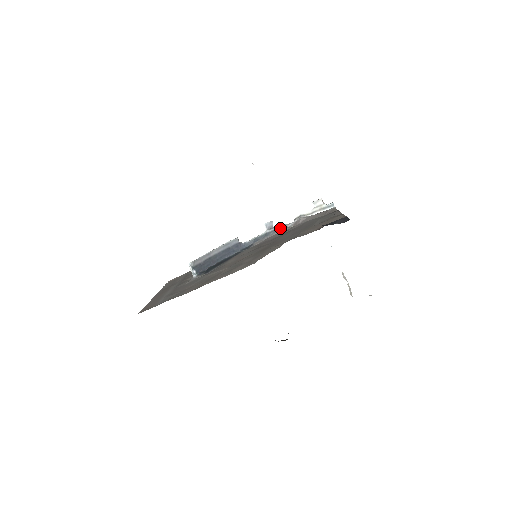
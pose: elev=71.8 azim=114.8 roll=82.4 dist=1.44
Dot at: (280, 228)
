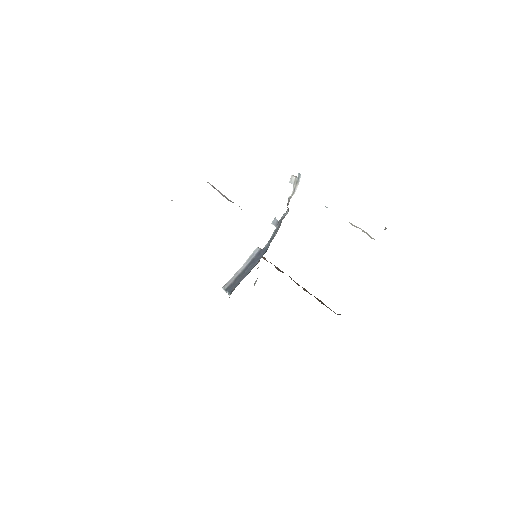
Dot at: (282, 219)
